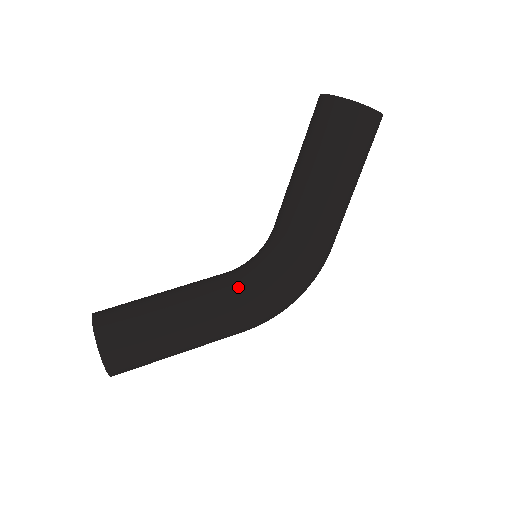
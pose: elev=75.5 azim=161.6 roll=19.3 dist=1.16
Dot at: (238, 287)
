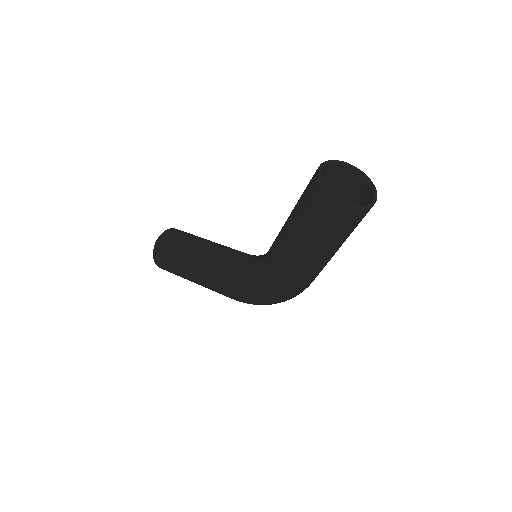
Dot at: (230, 268)
